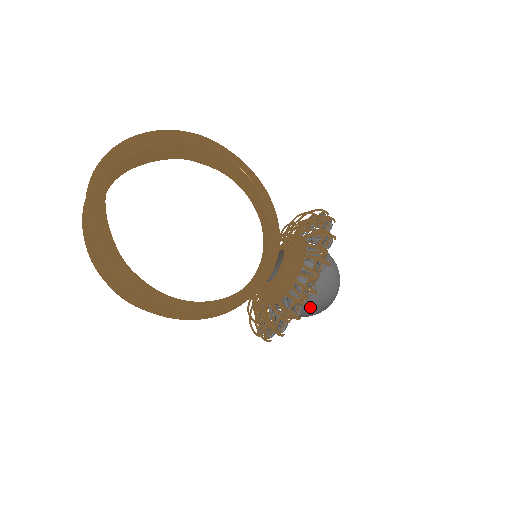
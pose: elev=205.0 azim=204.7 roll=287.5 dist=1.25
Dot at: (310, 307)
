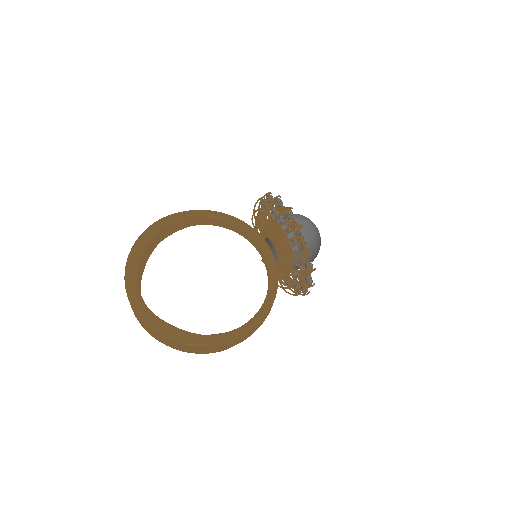
Dot at: (312, 254)
